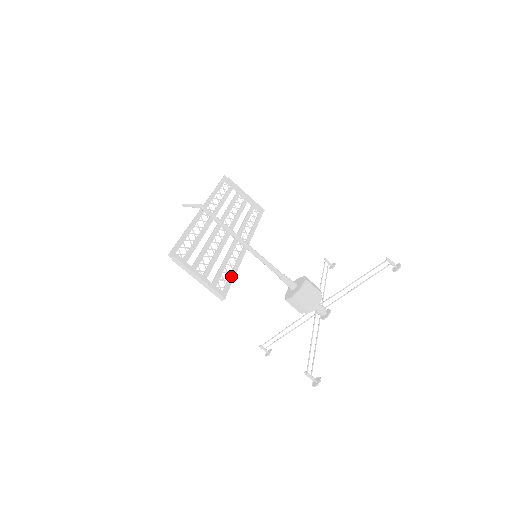
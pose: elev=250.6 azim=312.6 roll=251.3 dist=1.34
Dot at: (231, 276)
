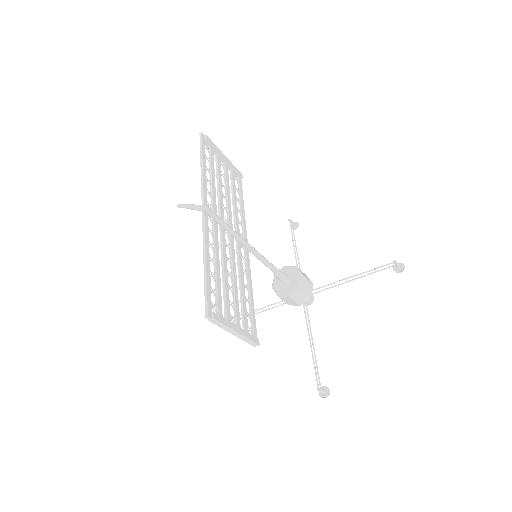
Dot at: (252, 305)
